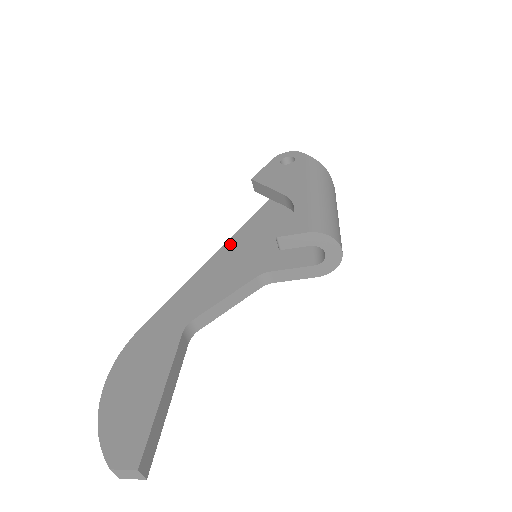
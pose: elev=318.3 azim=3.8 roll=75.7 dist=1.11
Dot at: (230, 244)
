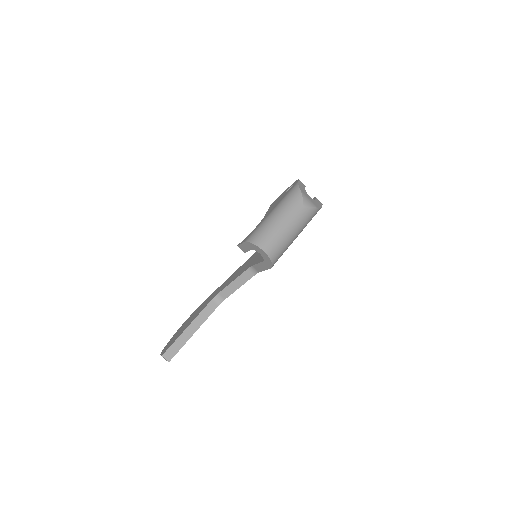
Dot at: occluded
